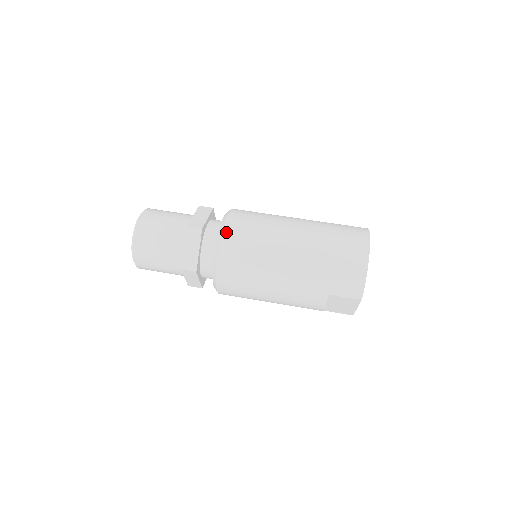
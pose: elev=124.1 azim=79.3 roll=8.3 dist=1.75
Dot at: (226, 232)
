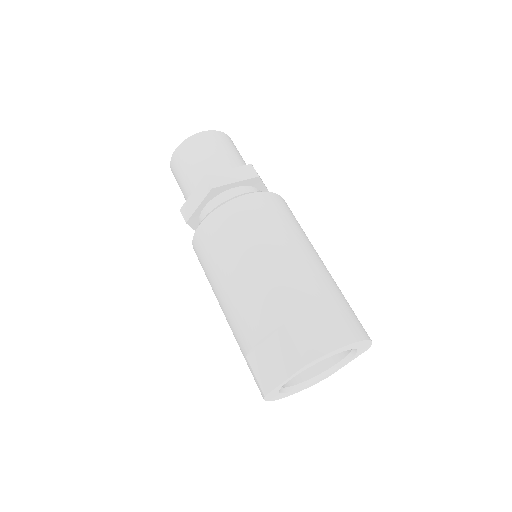
Dot at: (272, 195)
